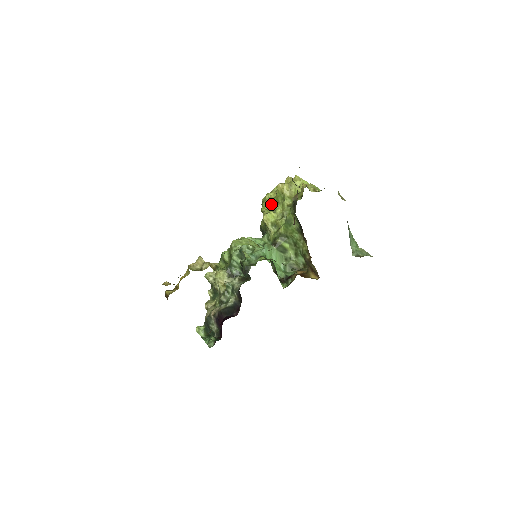
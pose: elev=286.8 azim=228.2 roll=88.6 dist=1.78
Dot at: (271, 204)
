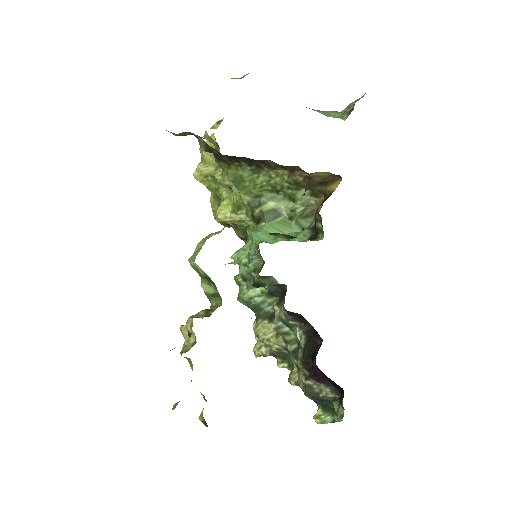
Dot at: (217, 204)
